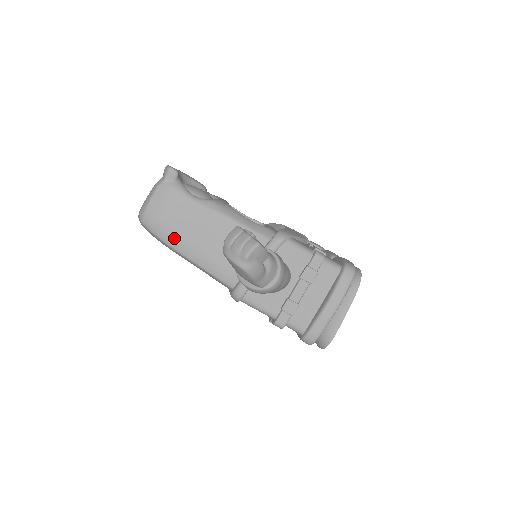
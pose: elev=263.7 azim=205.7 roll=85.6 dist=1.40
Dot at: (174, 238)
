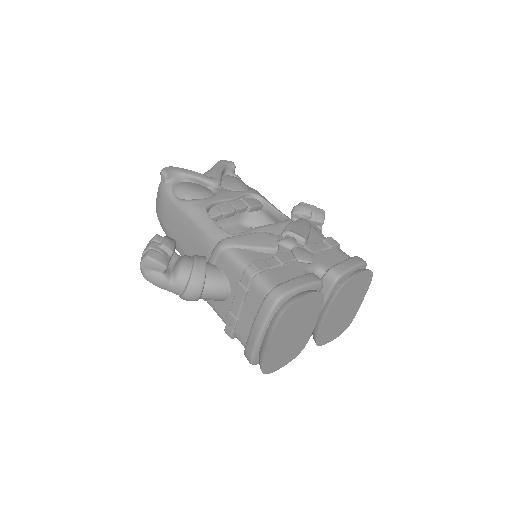
Dot at: (168, 233)
